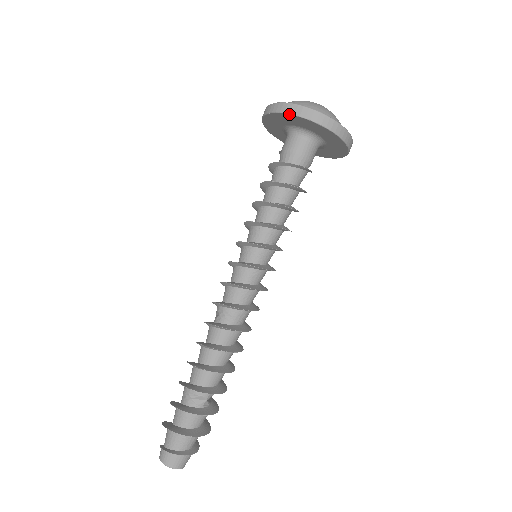
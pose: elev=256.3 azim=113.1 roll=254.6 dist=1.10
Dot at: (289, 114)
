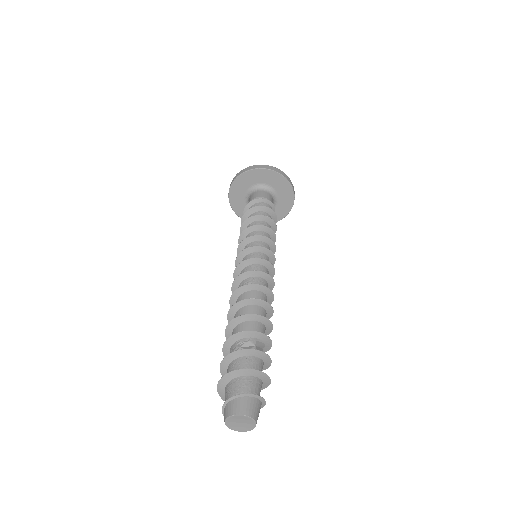
Dot at: (245, 172)
